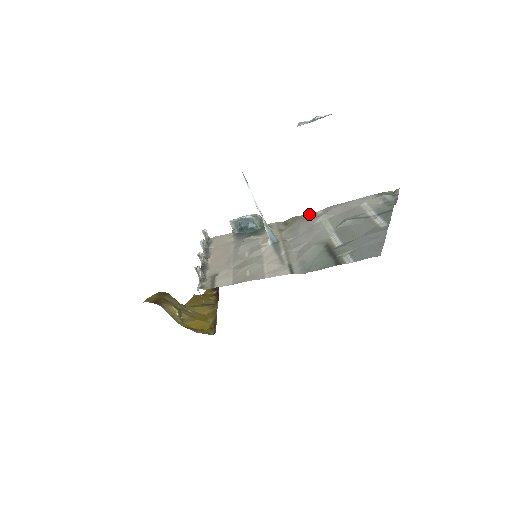
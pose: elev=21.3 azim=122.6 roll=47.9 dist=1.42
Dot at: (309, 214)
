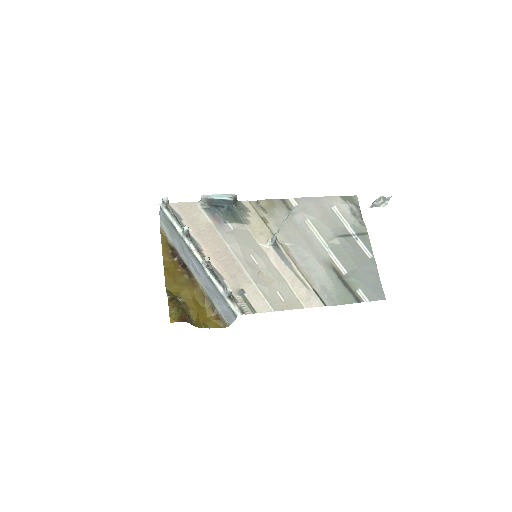
Dot at: (283, 201)
